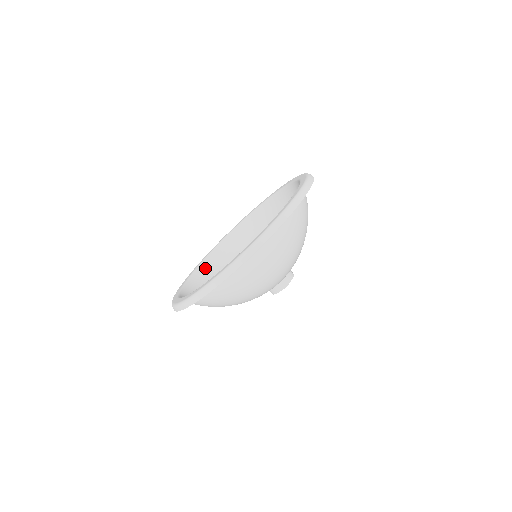
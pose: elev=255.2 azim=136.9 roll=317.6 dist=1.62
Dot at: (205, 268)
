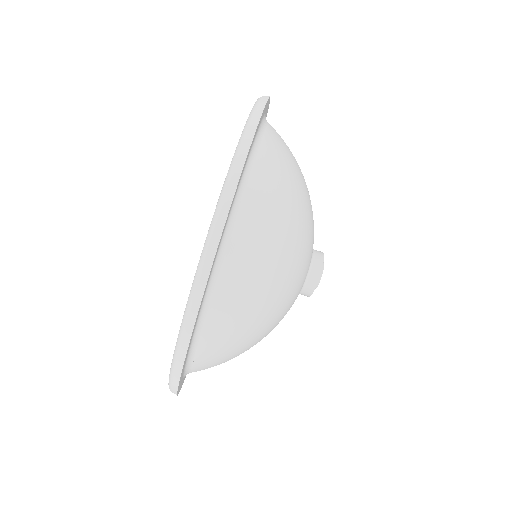
Dot at: occluded
